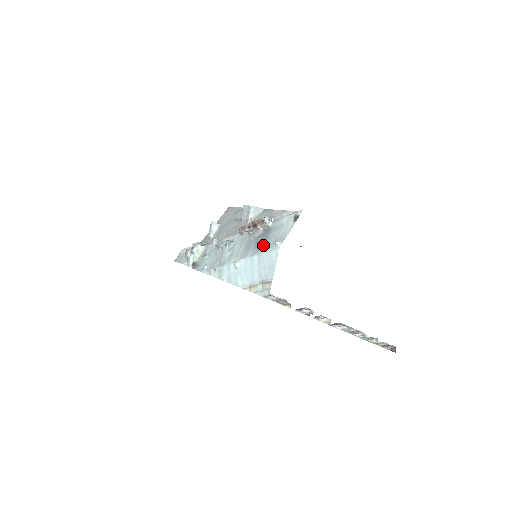
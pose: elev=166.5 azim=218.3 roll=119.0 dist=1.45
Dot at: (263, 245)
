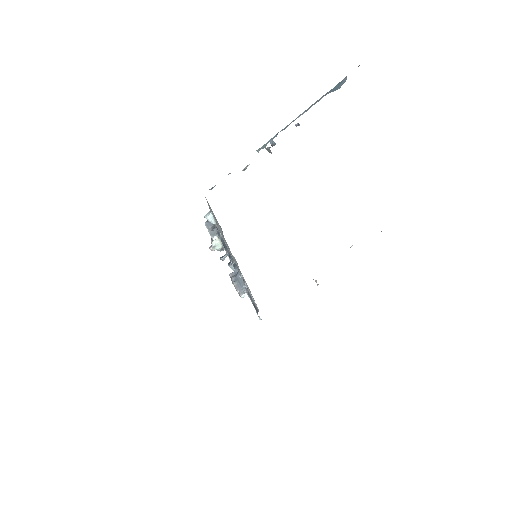
Dot at: occluded
